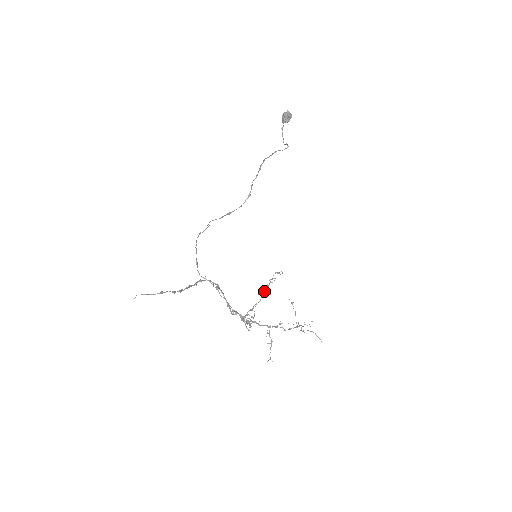
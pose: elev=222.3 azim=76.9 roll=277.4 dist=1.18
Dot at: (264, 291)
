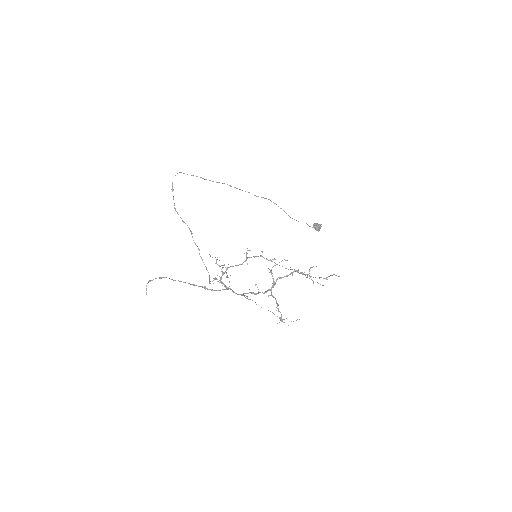
Dot at: occluded
